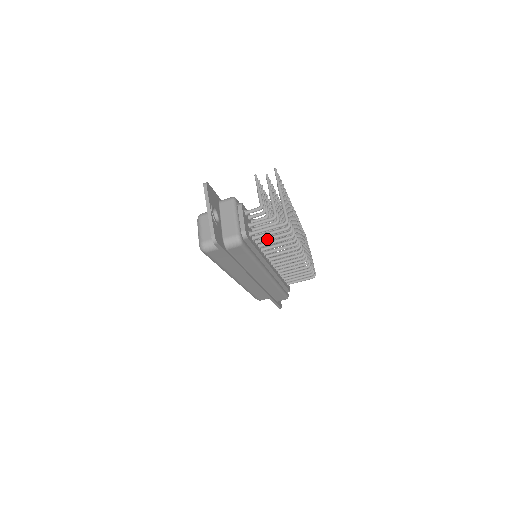
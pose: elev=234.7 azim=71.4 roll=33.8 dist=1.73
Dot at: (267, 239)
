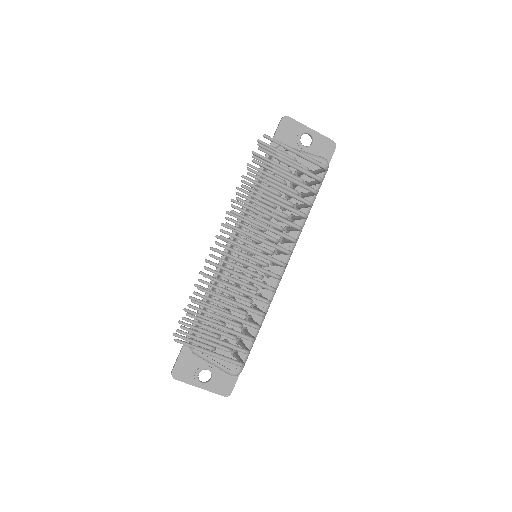
Dot at: occluded
